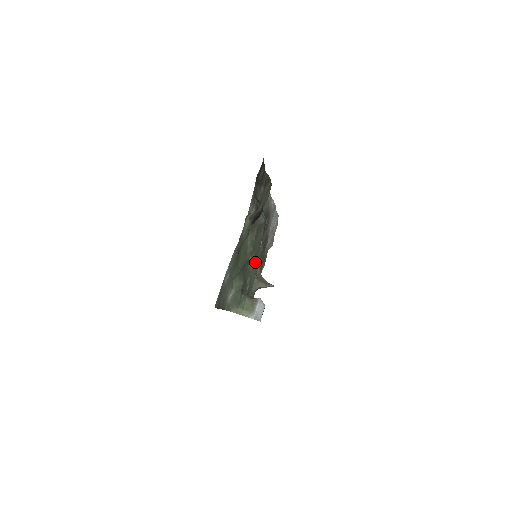
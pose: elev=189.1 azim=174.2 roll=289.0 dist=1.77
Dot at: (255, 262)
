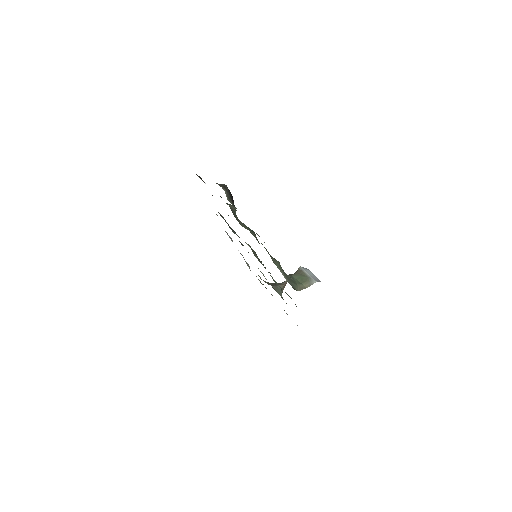
Dot at: occluded
